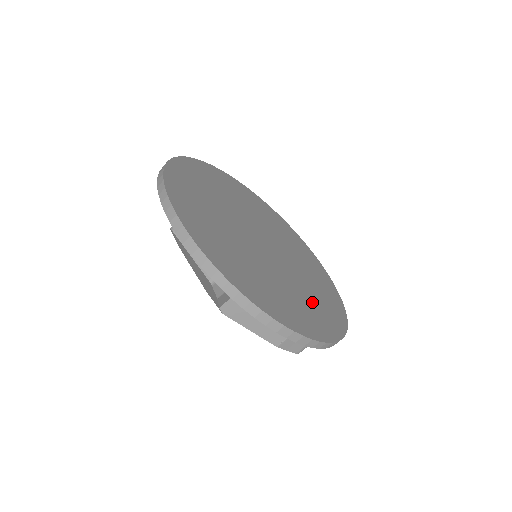
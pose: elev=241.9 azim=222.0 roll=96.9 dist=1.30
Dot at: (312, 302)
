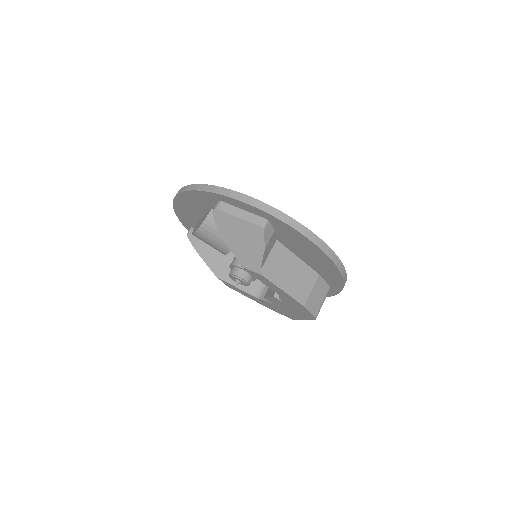
Dot at: occluded
